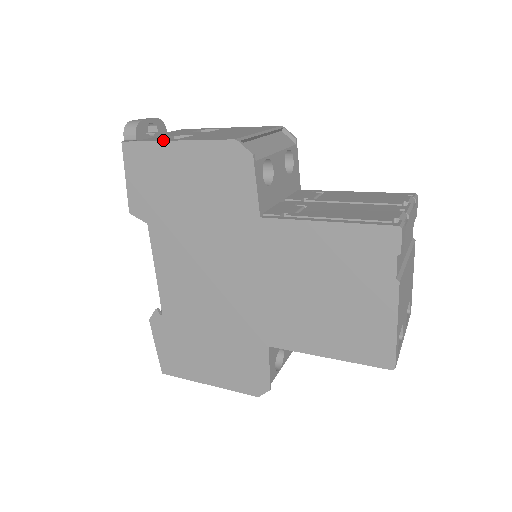
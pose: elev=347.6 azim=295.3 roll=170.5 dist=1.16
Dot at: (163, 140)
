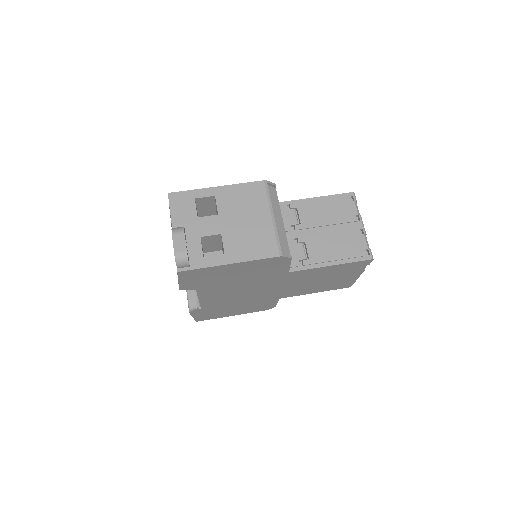
Dot at: (217, 264)
